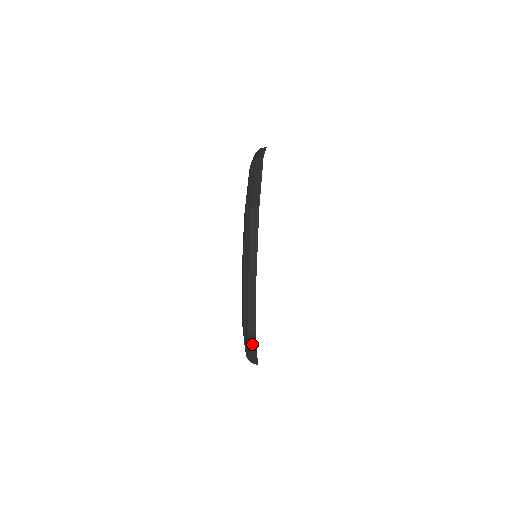
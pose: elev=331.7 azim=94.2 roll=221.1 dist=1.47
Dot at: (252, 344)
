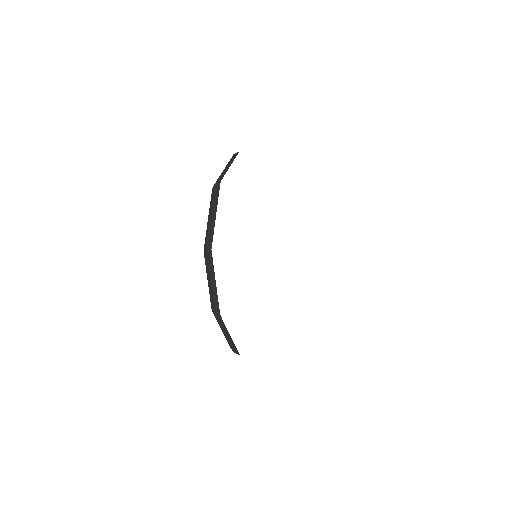
Dot at: (214, 204)
